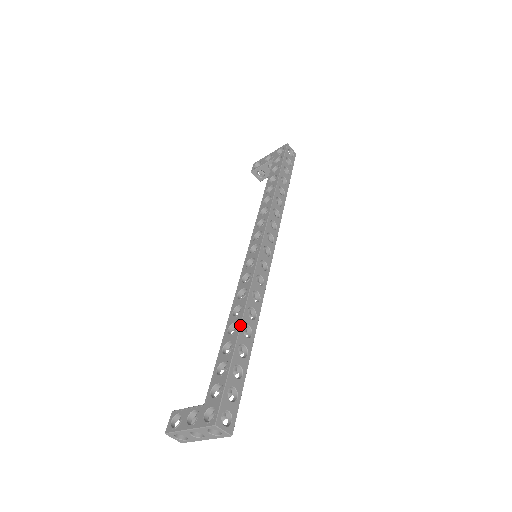
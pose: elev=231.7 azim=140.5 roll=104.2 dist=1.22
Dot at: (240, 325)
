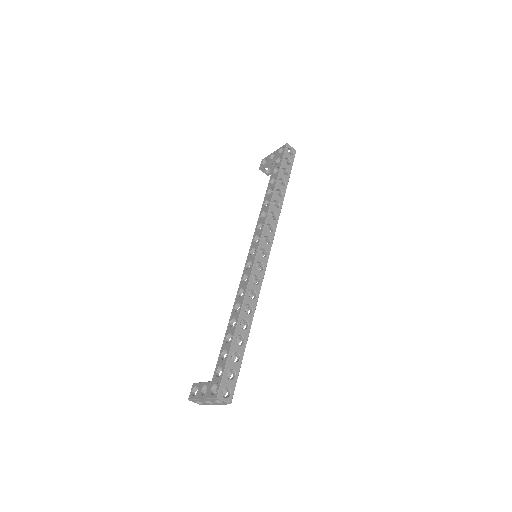
Dot at: (238, 320)
